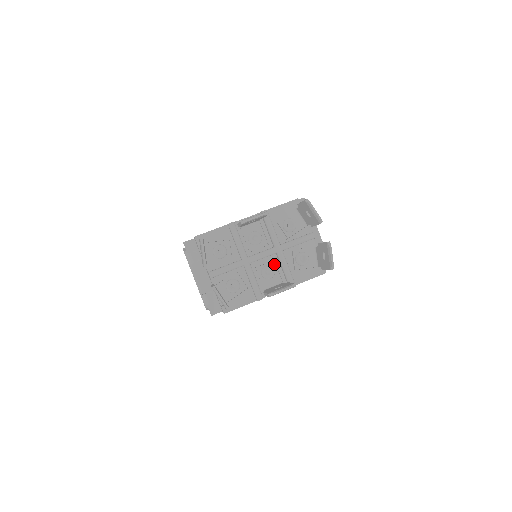
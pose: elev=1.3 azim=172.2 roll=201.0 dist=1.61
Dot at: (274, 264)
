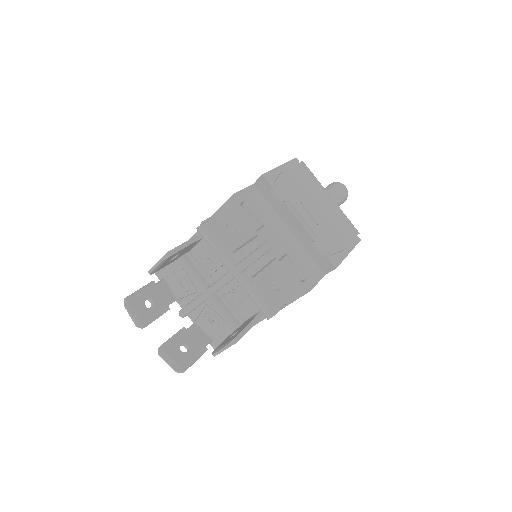
Dot at: (242, 289)
